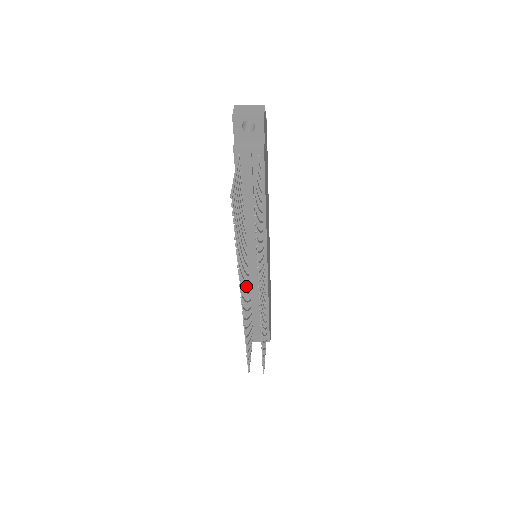
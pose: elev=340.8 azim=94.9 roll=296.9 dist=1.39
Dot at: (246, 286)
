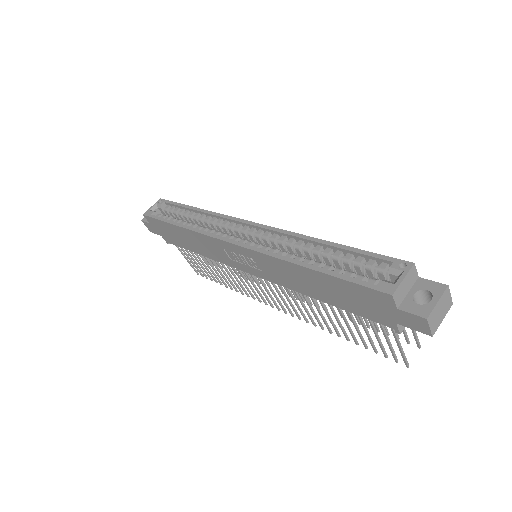
Dot at: (251, 280)
